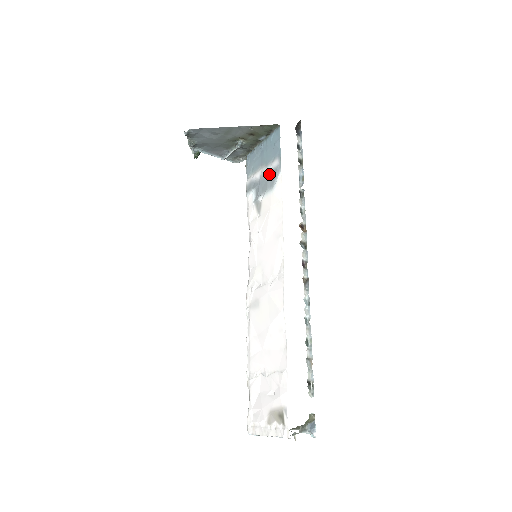
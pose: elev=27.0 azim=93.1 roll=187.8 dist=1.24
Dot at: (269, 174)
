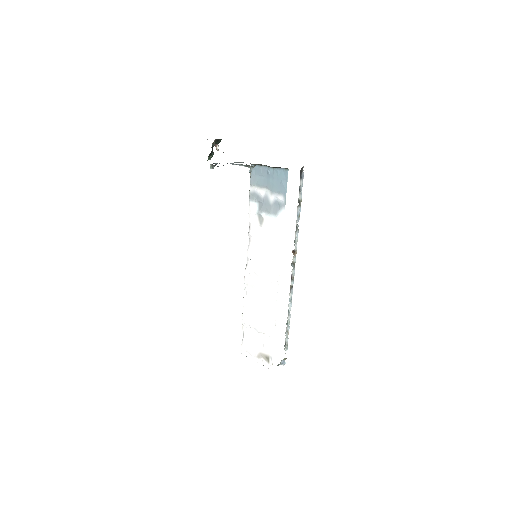
Dot at: (273, 202)
